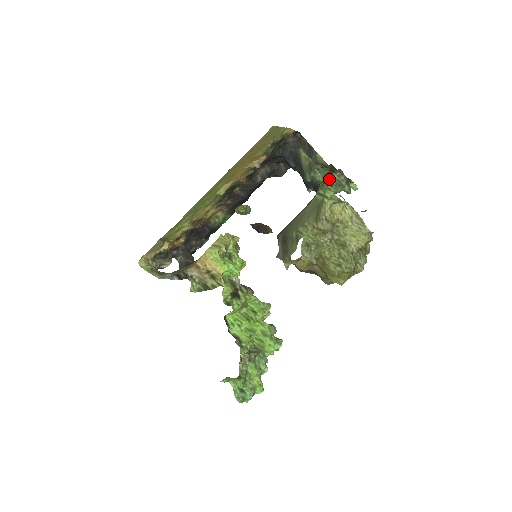
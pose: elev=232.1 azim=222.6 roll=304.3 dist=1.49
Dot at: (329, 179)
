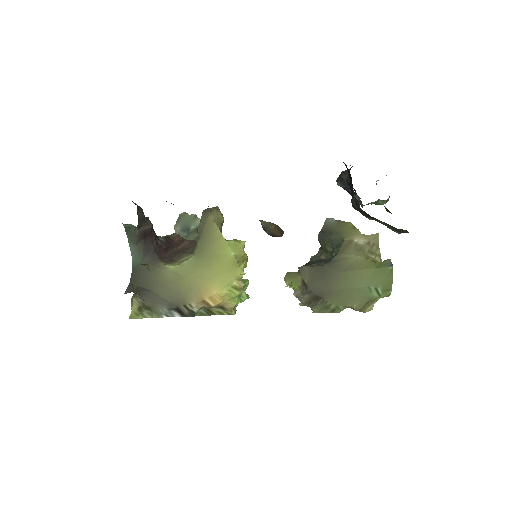
Dot at: occluded
